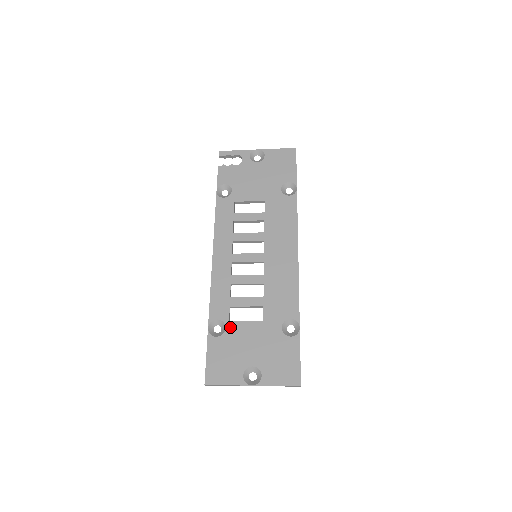
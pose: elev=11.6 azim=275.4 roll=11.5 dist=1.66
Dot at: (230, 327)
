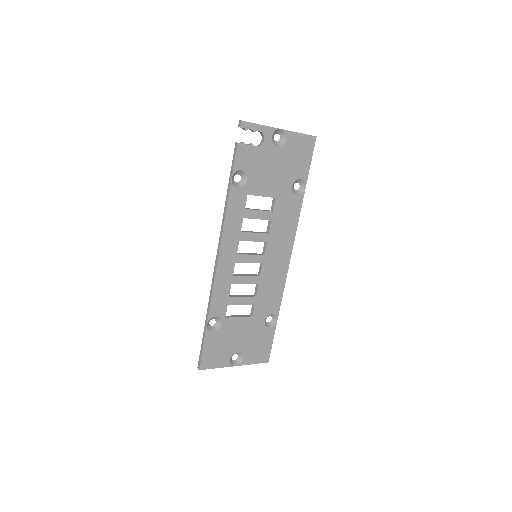
Dot at: (225, 323)
